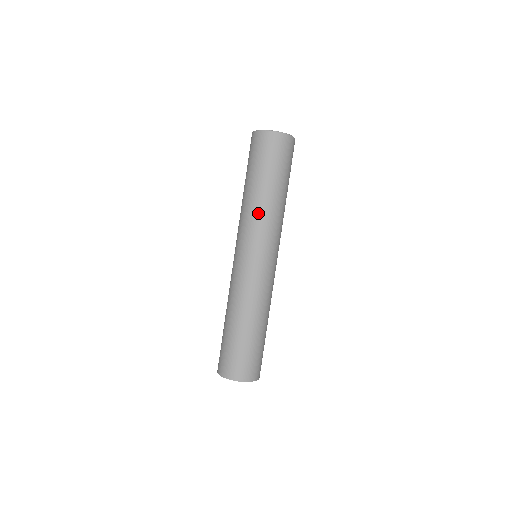
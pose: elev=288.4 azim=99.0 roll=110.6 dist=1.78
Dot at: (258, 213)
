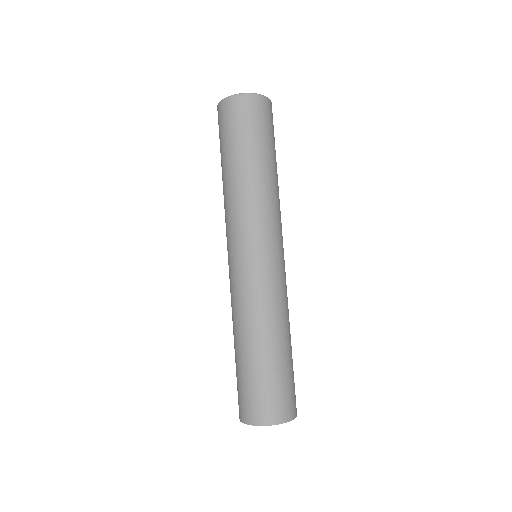
Dot at: (251, 197)
